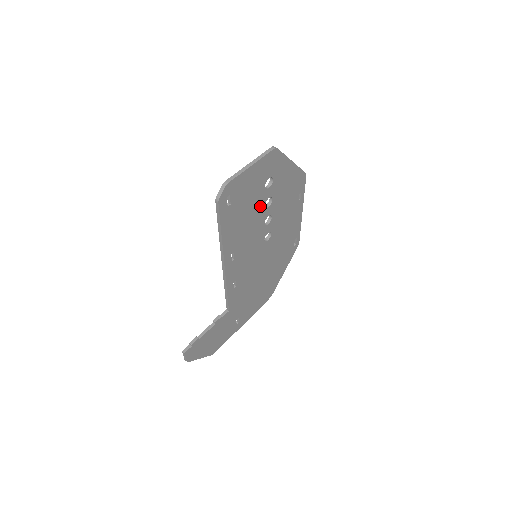
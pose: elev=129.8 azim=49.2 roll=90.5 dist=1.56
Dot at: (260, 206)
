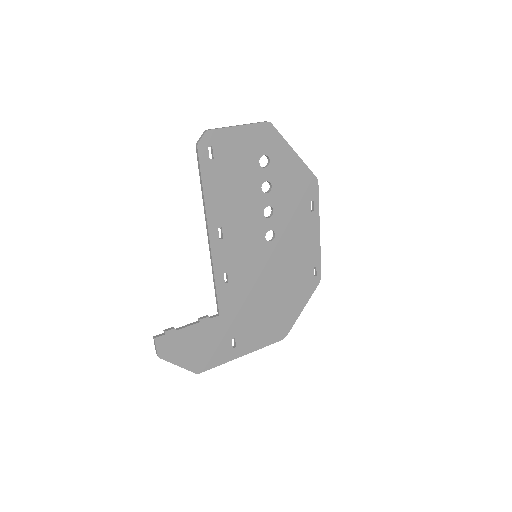
Dot at: (255, 185)
